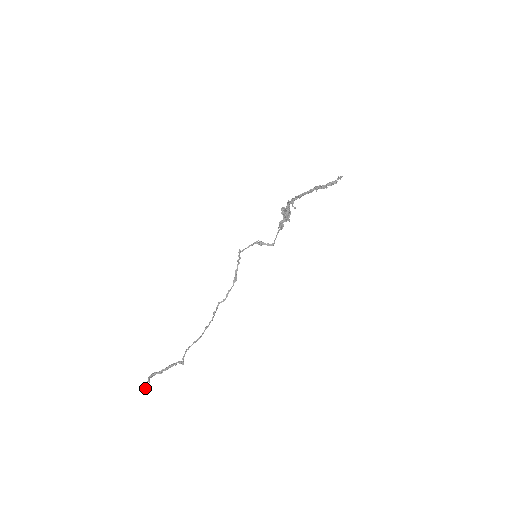
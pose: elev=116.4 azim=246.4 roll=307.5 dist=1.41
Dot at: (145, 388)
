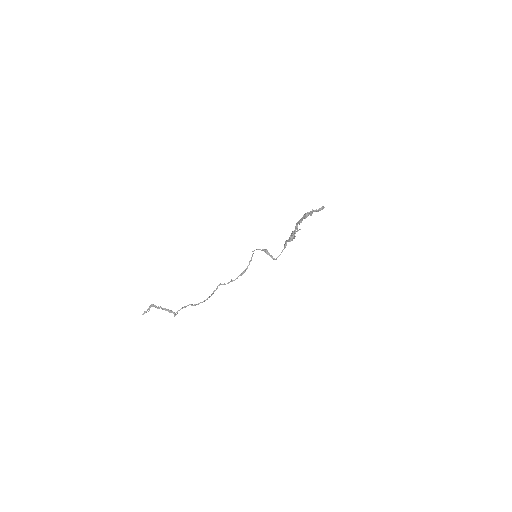
Dot at: (144, 313)
